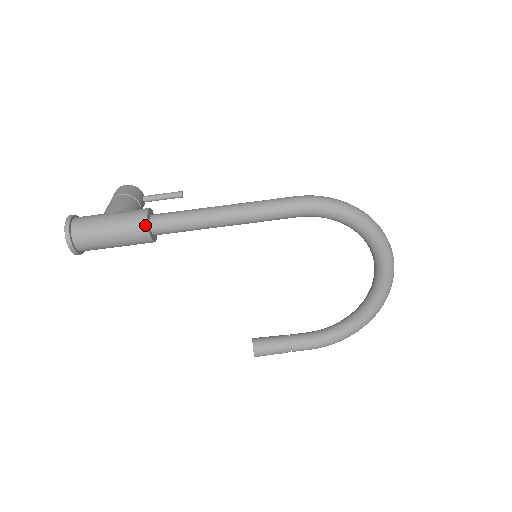
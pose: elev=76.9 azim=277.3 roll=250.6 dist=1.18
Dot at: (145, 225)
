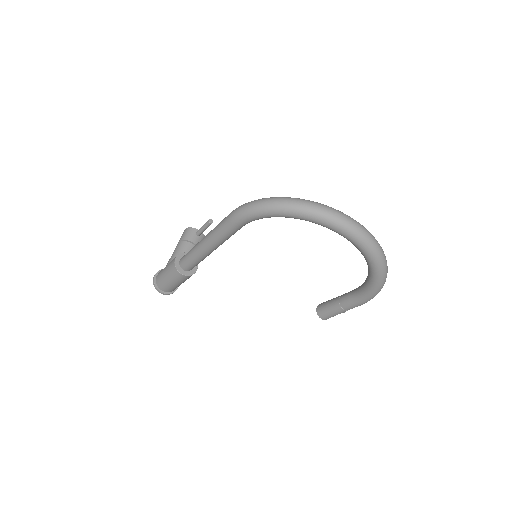
Dot at: (176, 270)
